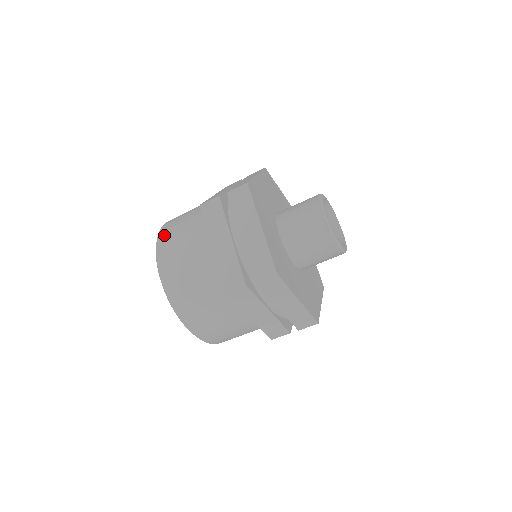
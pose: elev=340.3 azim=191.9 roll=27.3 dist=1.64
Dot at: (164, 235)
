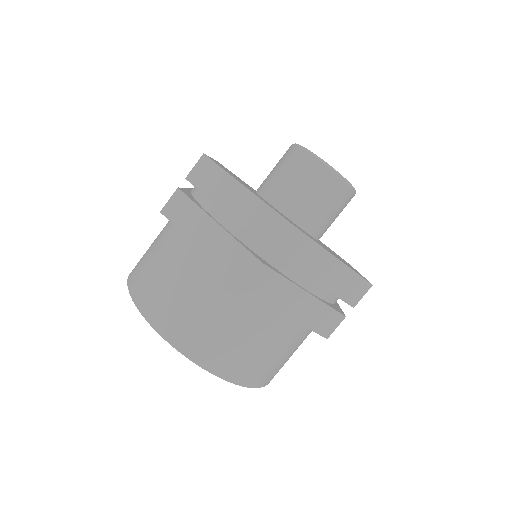
Dot at: occluded
